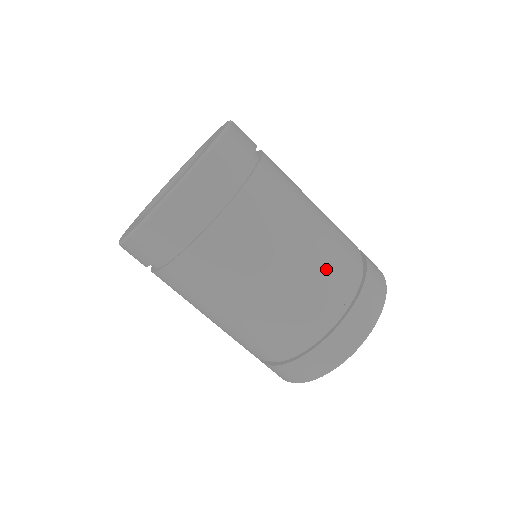
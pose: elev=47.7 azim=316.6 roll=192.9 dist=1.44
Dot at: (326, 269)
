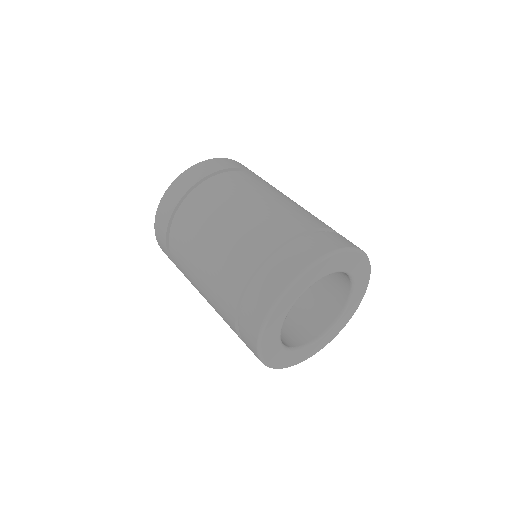
Dot at: (259, 228)
